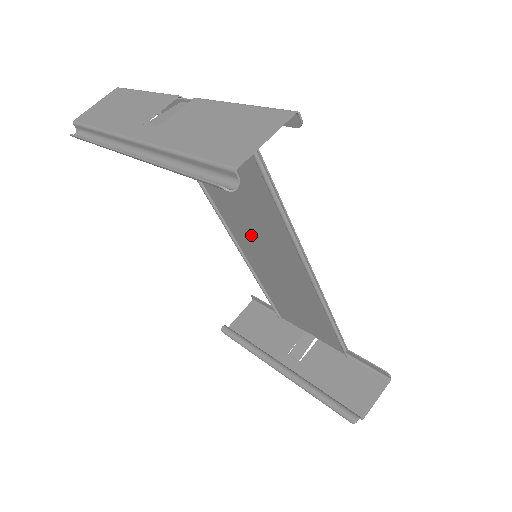
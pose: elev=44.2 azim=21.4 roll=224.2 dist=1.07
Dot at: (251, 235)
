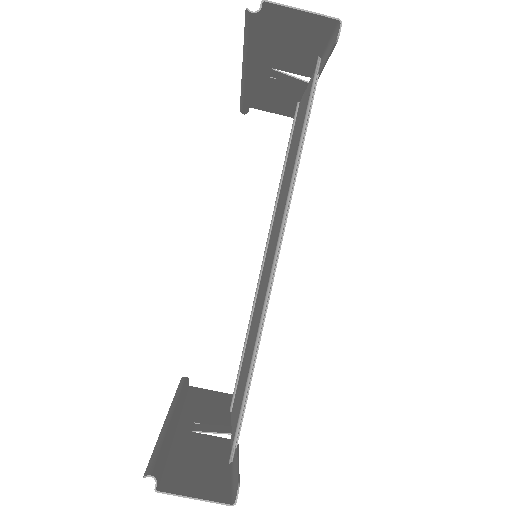
Dot at: (271, 247)
